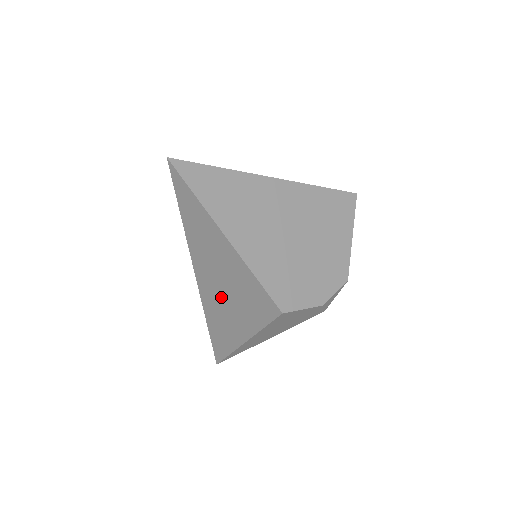
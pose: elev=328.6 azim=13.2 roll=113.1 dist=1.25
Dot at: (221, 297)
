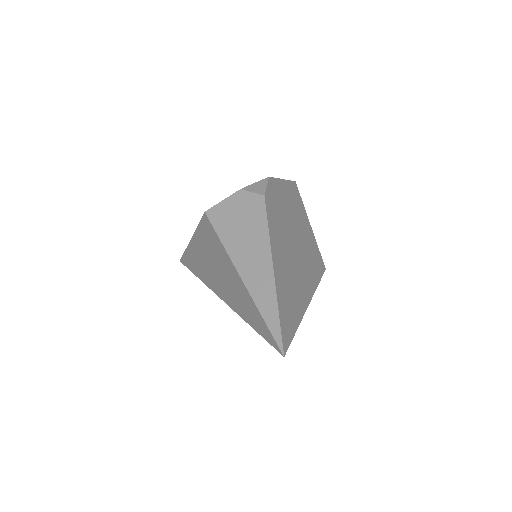
Dot at: (218, 276)
